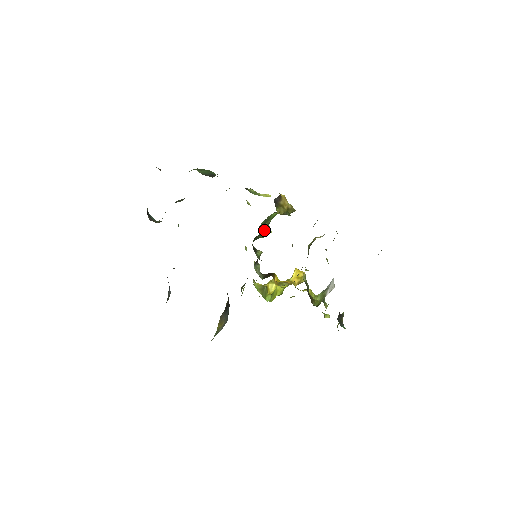
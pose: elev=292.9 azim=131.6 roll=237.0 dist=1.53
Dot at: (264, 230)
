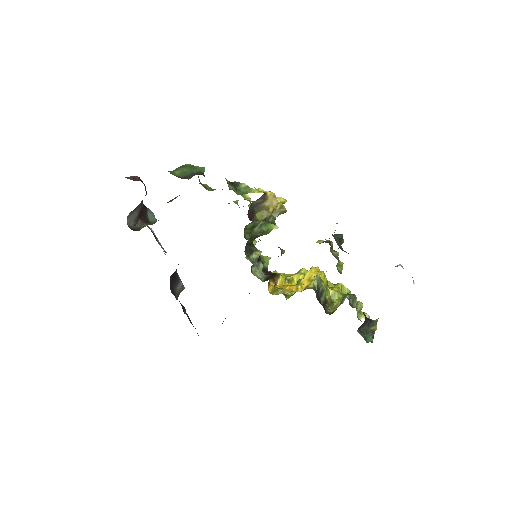
Dot at: (257, 231)
